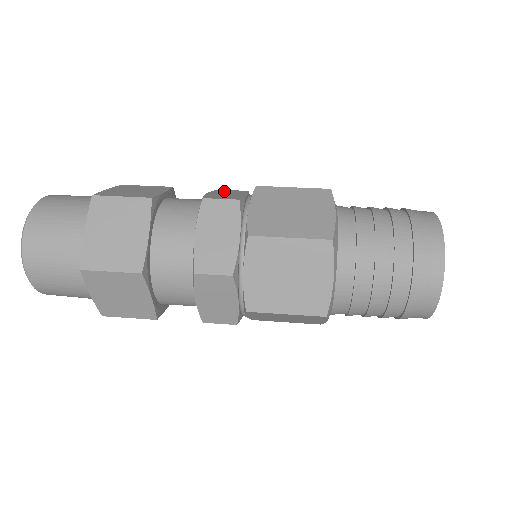
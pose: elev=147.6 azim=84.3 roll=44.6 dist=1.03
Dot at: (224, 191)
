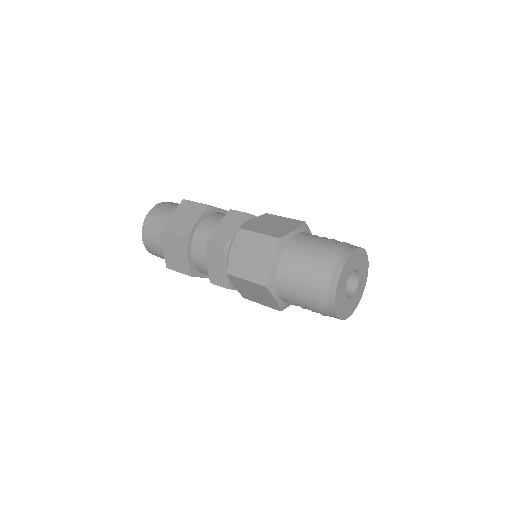
Dot at: occluded
